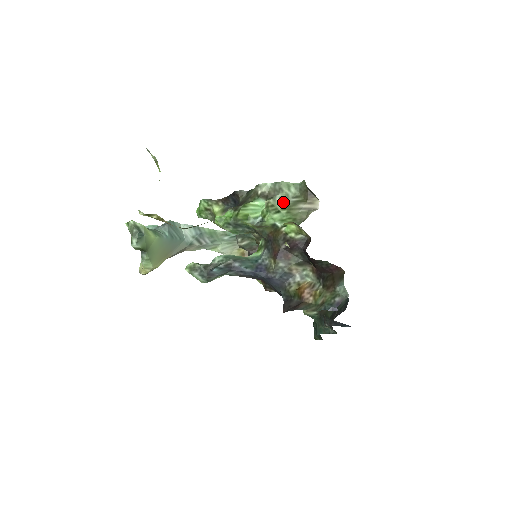
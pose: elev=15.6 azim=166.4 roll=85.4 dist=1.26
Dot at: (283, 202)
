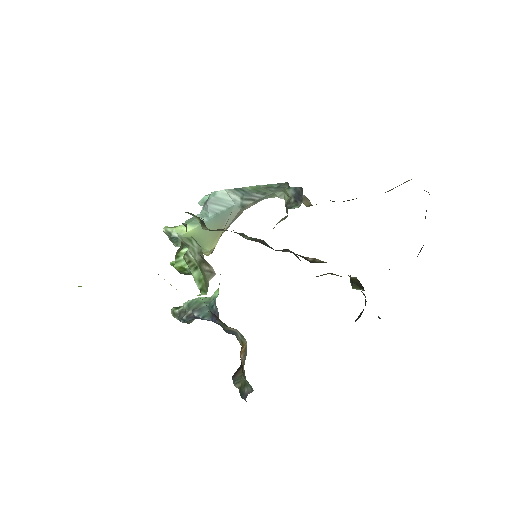
Dot at: (194, 258)
